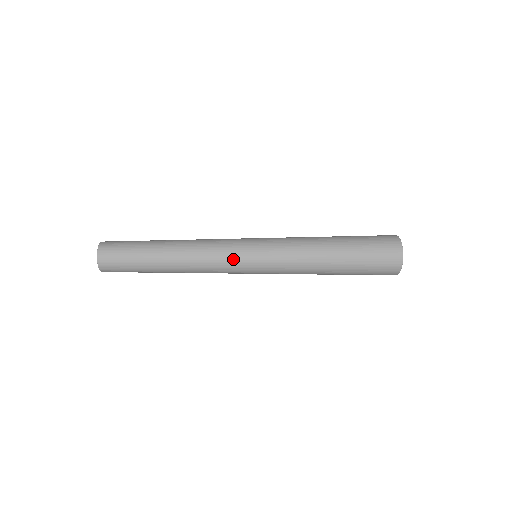
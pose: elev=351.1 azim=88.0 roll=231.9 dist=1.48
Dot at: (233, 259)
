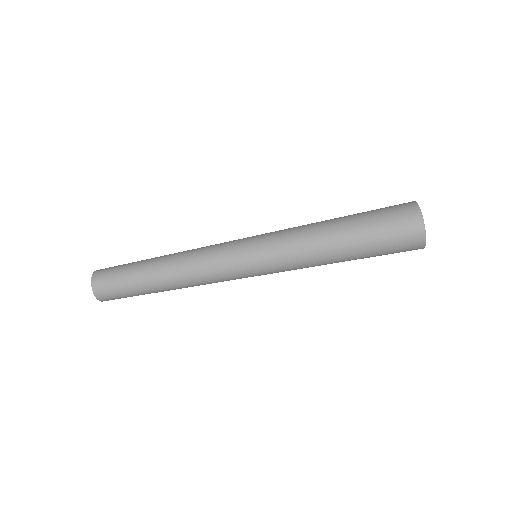
Dot at: (228, 242)
